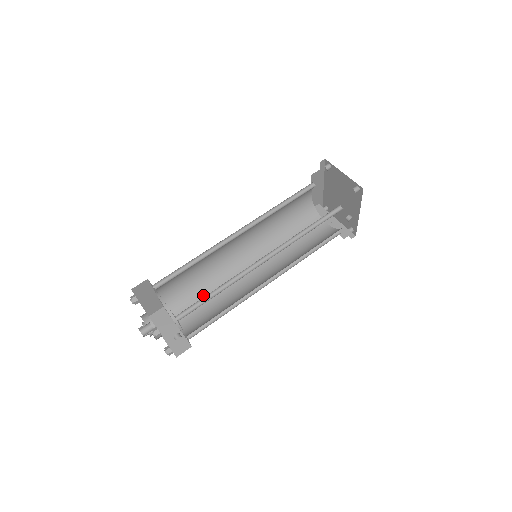
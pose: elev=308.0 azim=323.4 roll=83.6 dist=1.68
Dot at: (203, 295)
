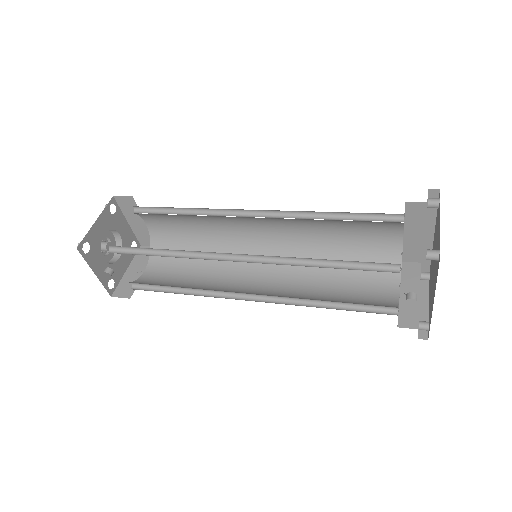
Dot at: (191, 261)
